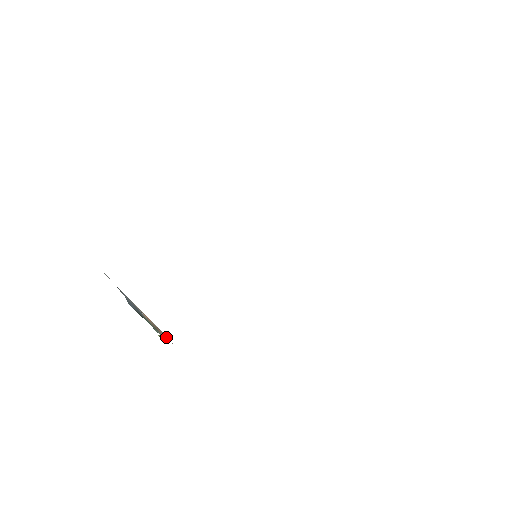
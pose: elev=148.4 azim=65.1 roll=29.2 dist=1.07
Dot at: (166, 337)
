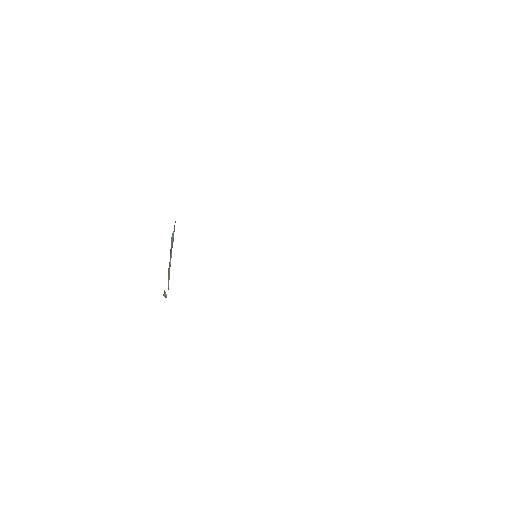
Dot at: occluded
